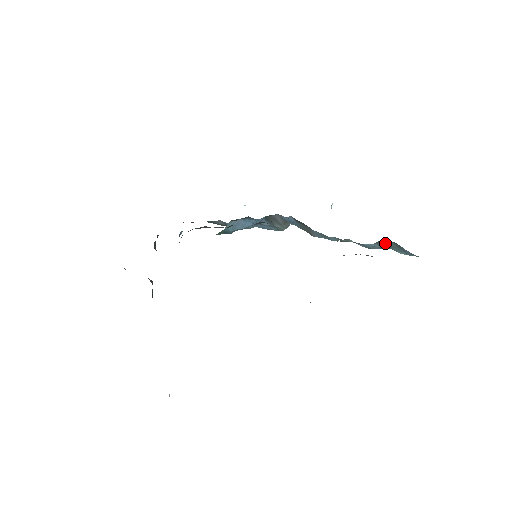
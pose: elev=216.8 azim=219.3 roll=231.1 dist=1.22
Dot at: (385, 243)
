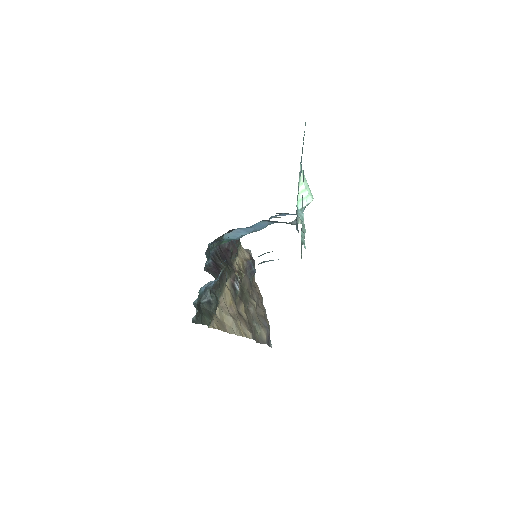
Dot at: occluded
